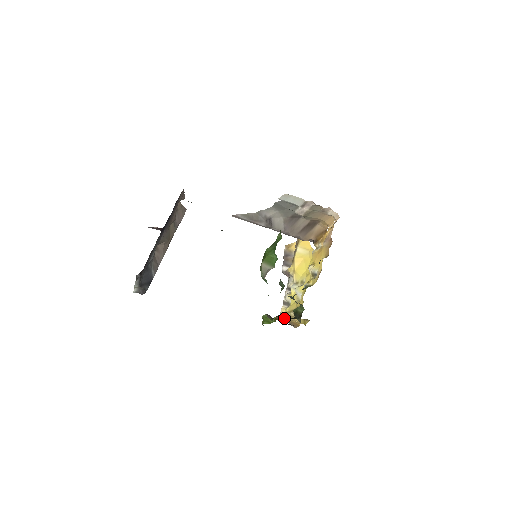
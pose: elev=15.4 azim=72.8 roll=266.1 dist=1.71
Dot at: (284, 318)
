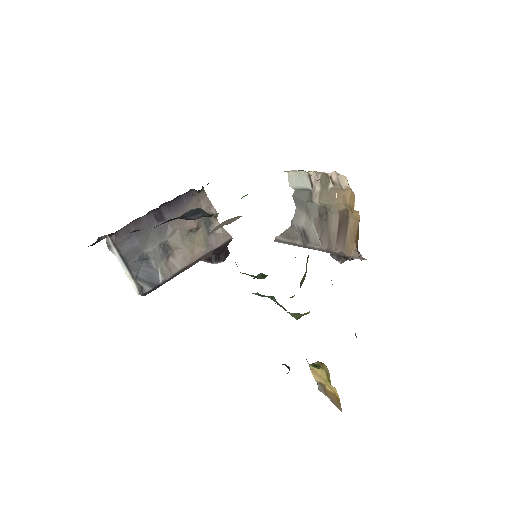
Dot at: occluded
